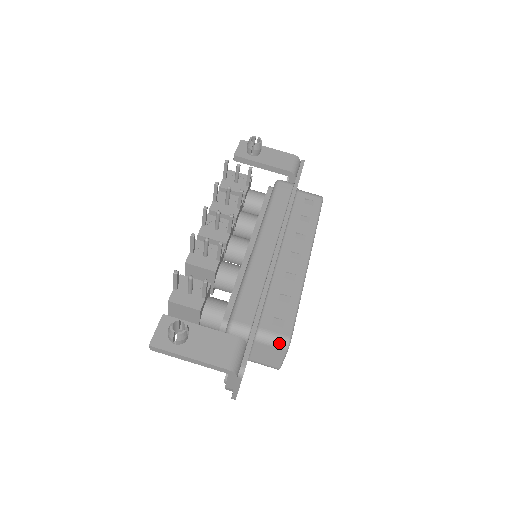
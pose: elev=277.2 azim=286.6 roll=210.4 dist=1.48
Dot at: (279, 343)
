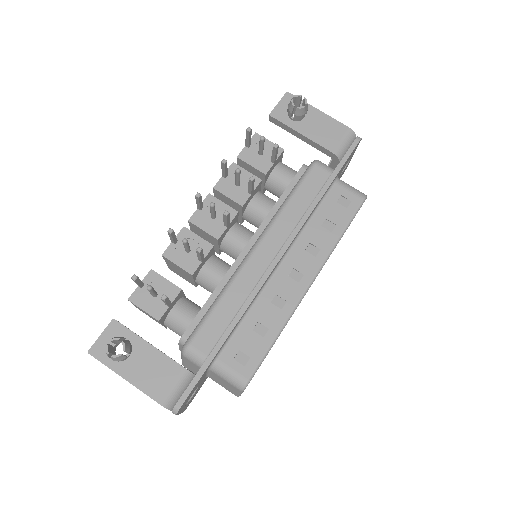
Dot at: (234, 382)
